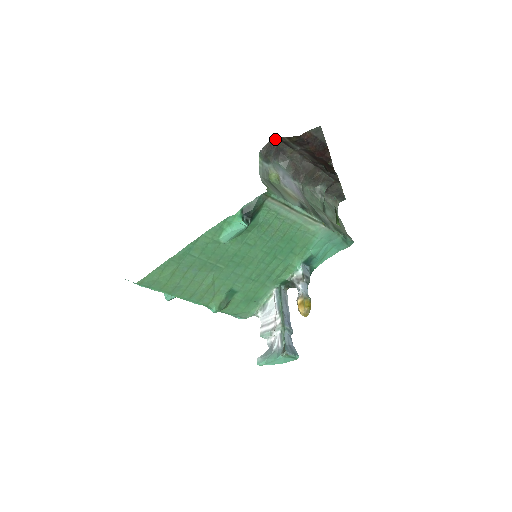
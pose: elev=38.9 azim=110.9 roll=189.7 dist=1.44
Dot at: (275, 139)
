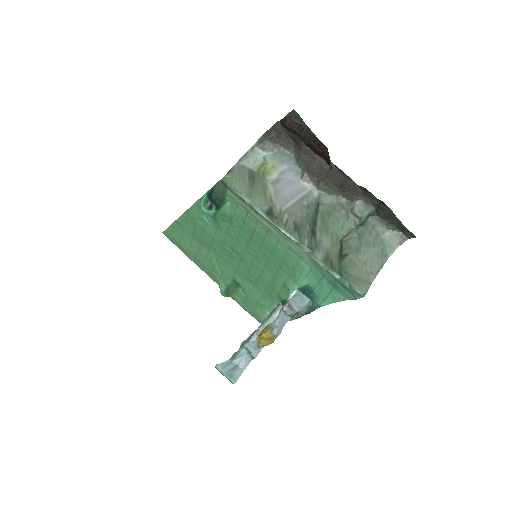
Dot at: (278, 123)
